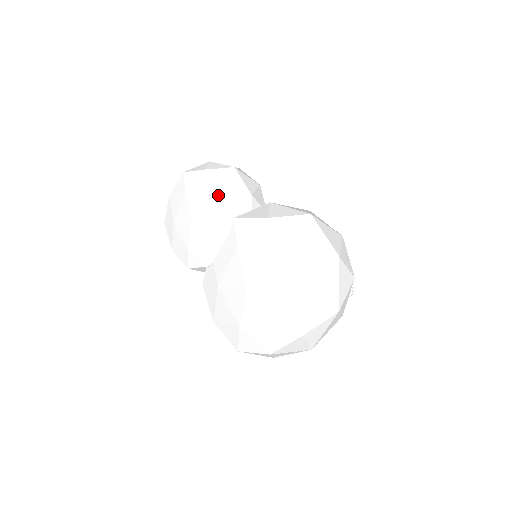
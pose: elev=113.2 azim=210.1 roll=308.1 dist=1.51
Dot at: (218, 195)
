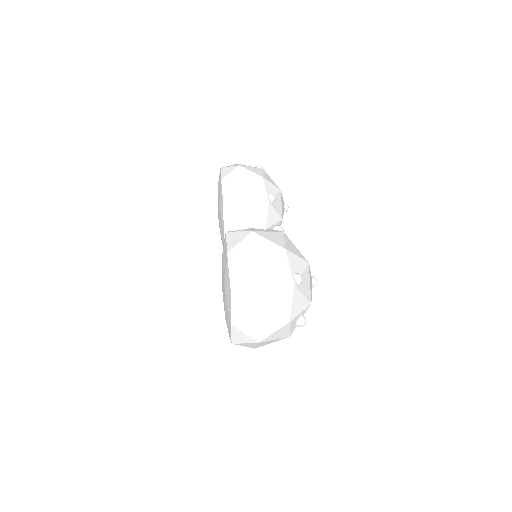
Dot at: (221, 208)
